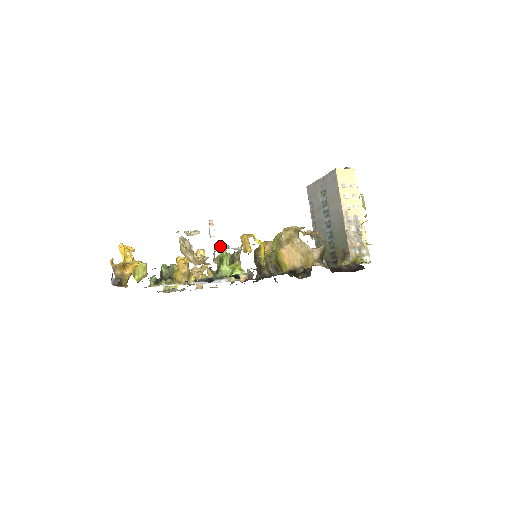
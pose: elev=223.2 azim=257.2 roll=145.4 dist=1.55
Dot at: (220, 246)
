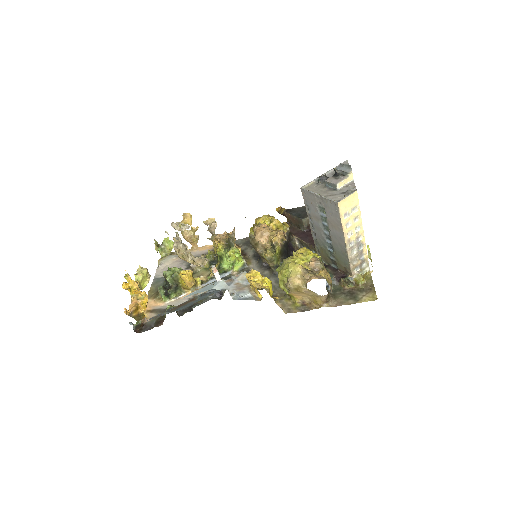
Dot at: (231, 296)
